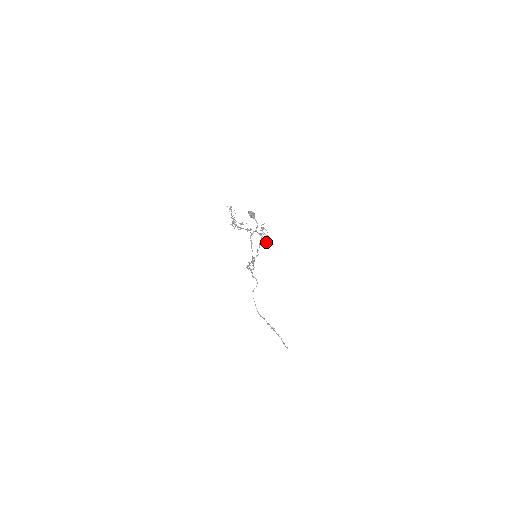
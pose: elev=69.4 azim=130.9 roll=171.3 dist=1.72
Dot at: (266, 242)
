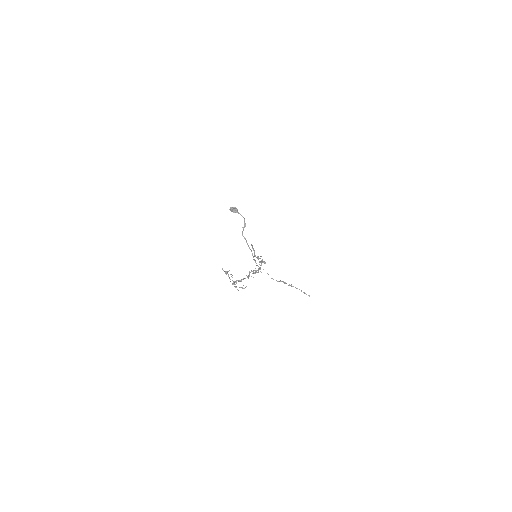
Dot at: occluded
